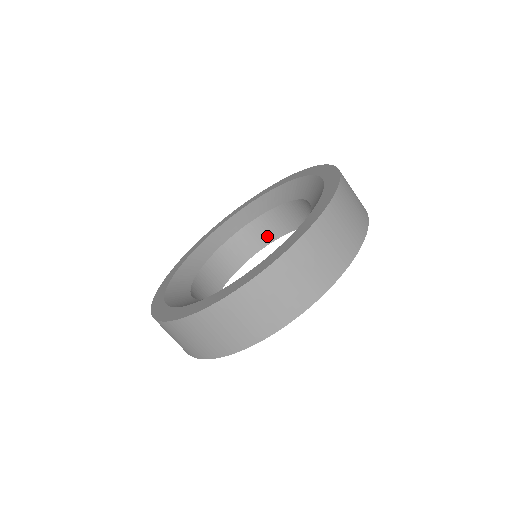
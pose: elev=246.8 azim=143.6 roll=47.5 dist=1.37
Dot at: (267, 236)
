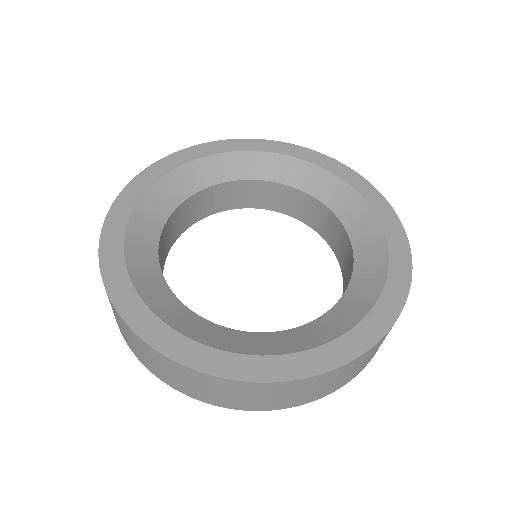
Dot at: (264, 201)
